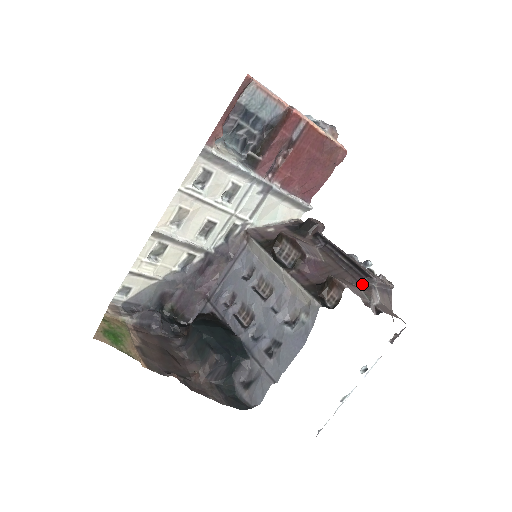
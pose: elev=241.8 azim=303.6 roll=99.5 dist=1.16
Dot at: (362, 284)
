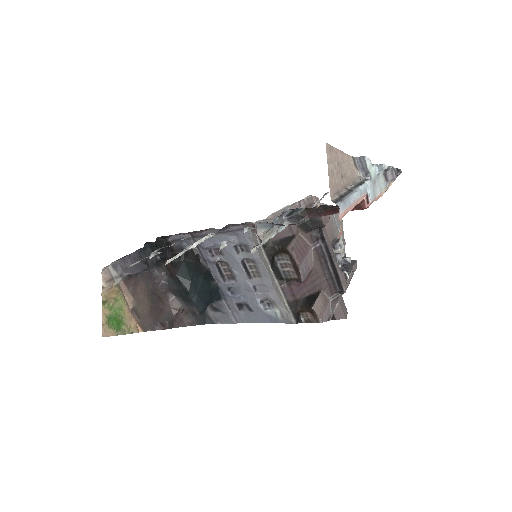
Dot at: (333, 295)
